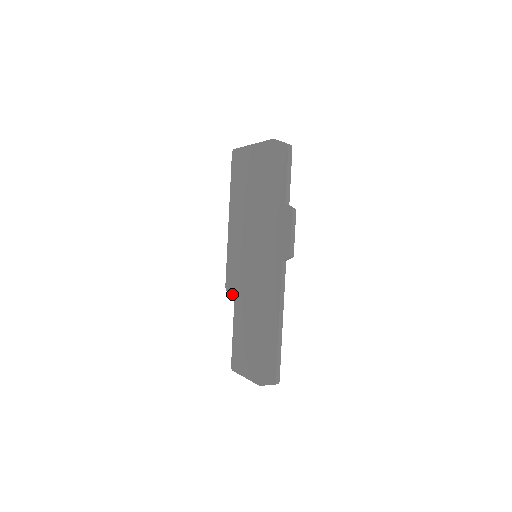
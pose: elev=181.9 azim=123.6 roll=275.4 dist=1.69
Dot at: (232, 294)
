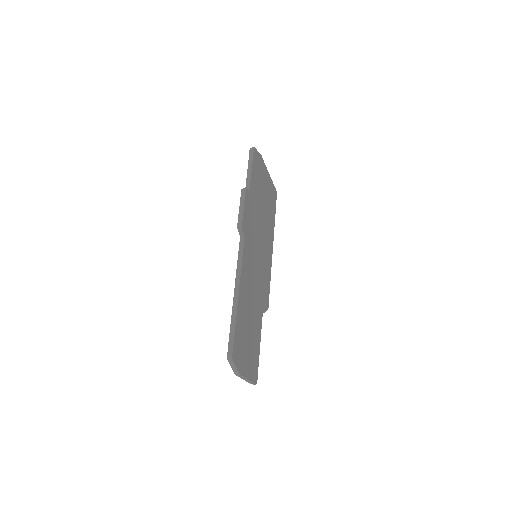
Dot at: occluded
